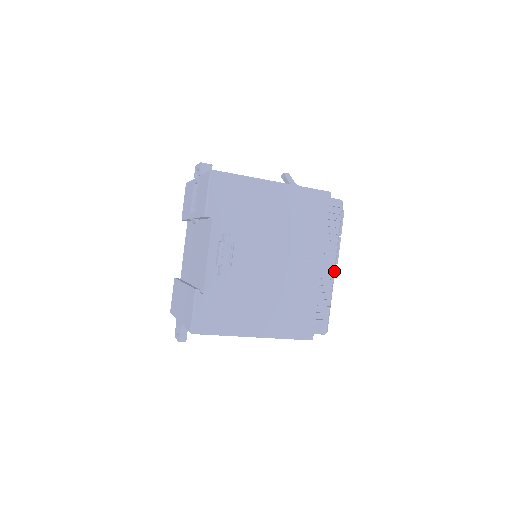
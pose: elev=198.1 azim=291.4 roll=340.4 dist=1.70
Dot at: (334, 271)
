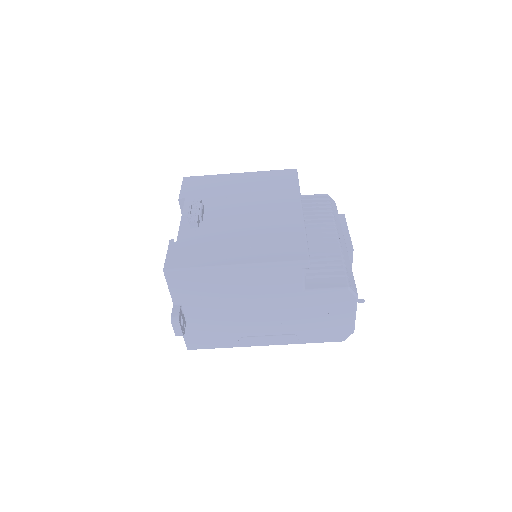
Dot at: (341, 242)
